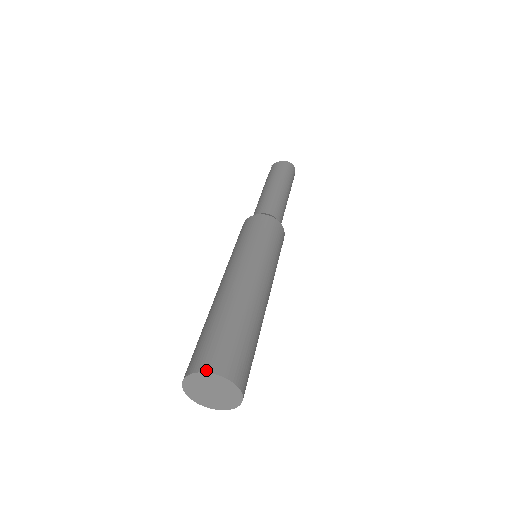
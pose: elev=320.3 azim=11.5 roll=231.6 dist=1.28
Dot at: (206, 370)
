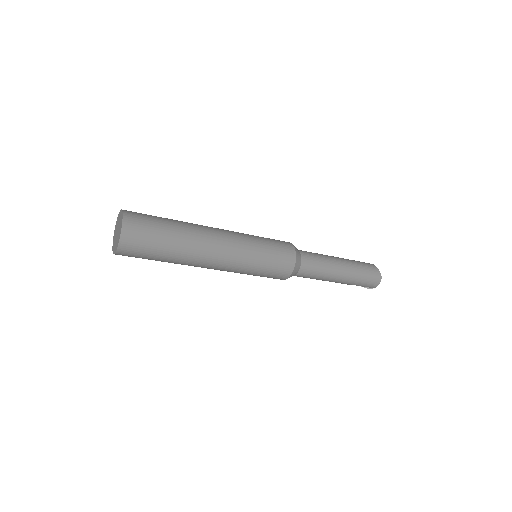
Dot at: (124, 212)
